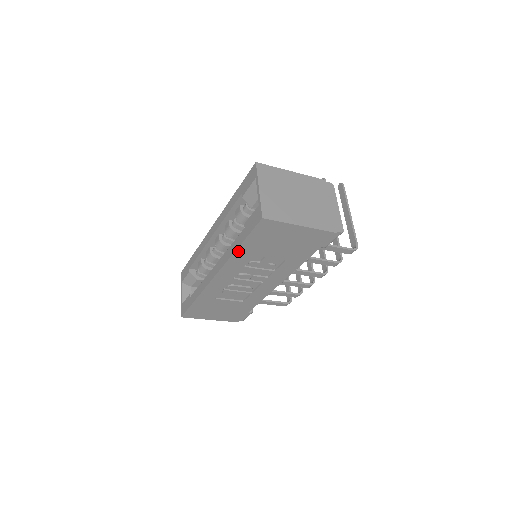
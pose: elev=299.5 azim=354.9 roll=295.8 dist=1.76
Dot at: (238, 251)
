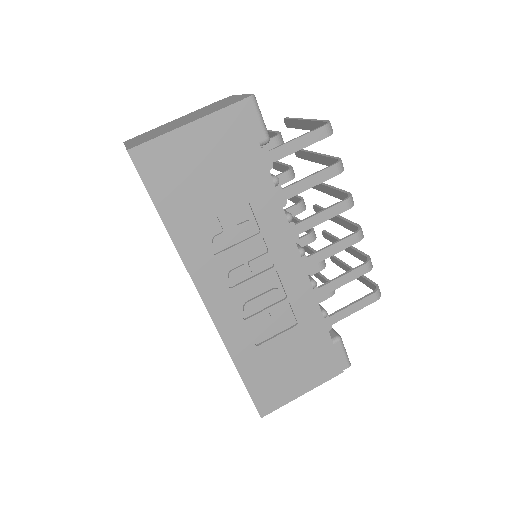
Dot at: (173, 233)
